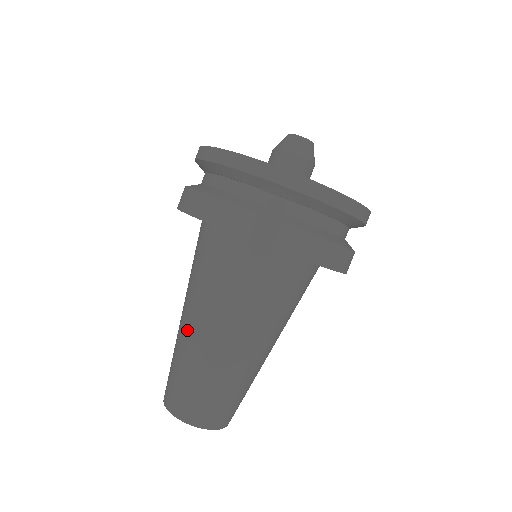
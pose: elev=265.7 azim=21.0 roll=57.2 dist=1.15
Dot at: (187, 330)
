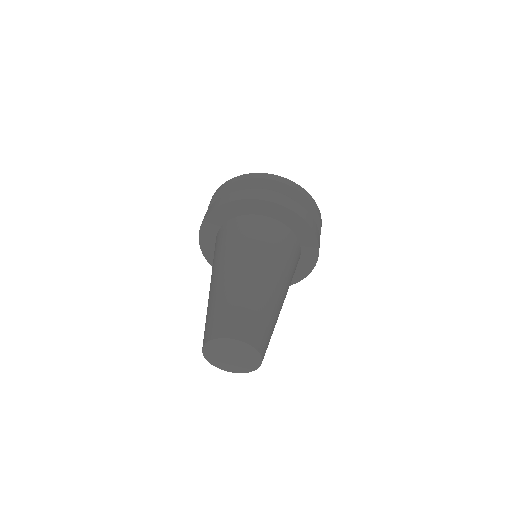
Dot at: (244, 276)
